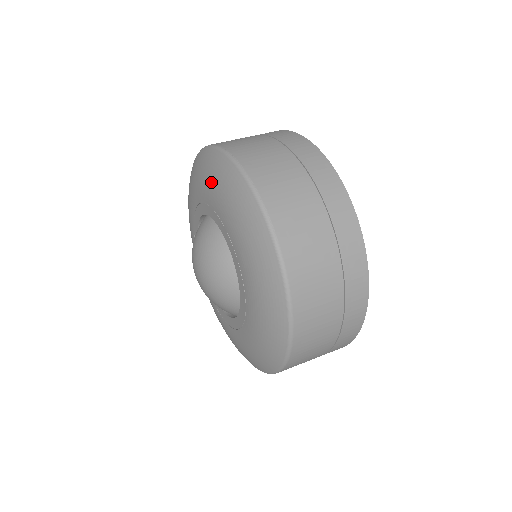
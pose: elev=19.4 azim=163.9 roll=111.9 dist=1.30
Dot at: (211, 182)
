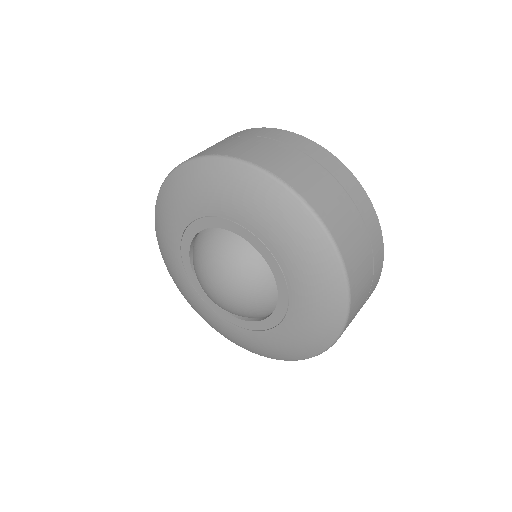
Dot at: (194, 193)
